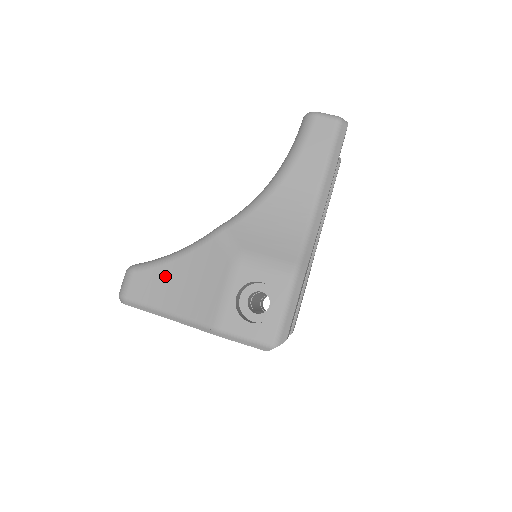
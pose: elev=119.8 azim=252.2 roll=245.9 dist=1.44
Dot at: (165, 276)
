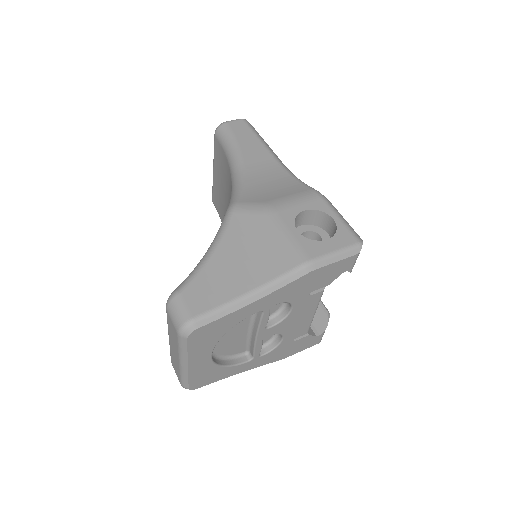
Dot at: (217, 270)
